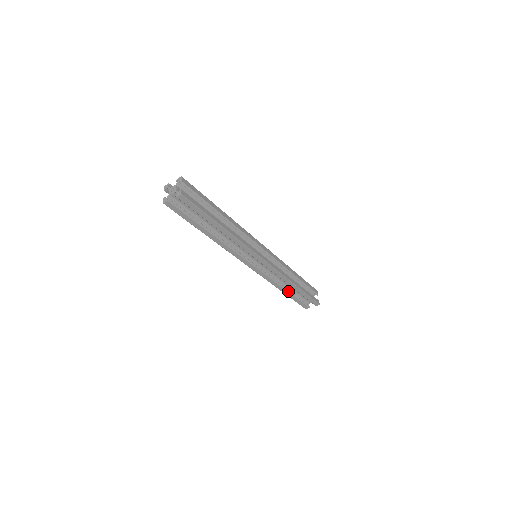
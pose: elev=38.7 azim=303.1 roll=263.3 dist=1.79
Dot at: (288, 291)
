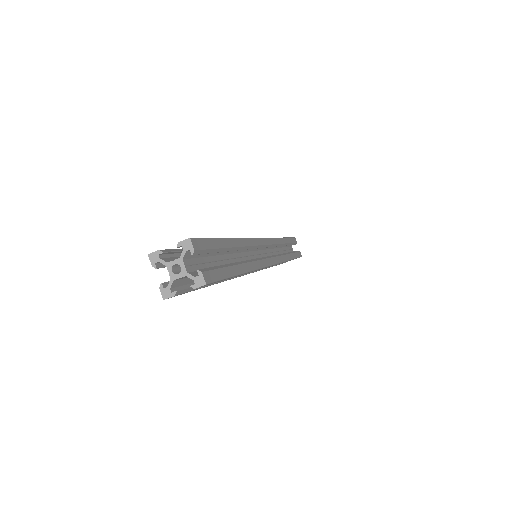
Dot at: (277, 264)
